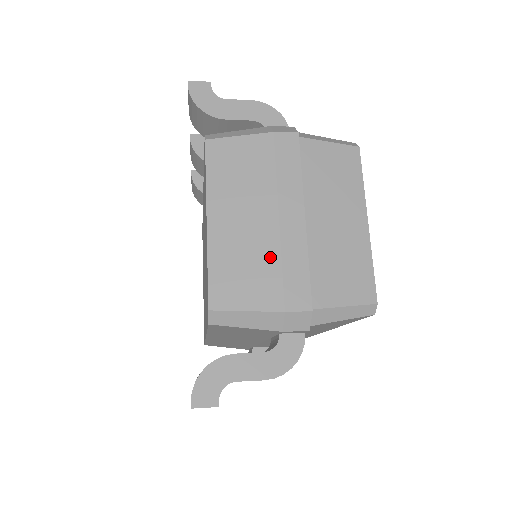
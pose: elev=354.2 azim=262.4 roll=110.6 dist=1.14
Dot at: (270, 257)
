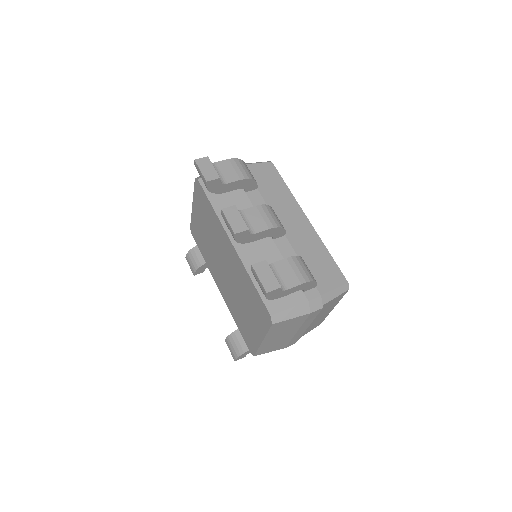
Dot at: (287, 341)
